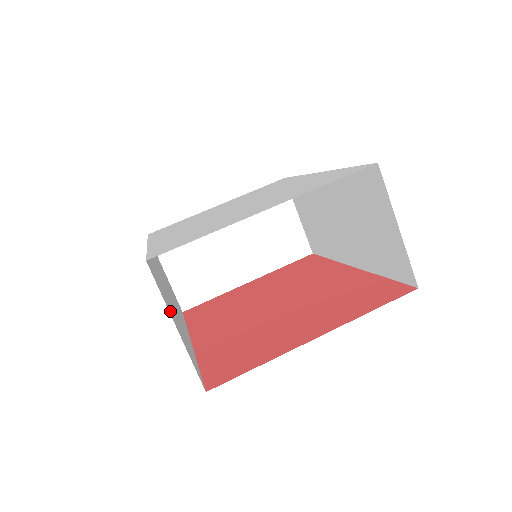
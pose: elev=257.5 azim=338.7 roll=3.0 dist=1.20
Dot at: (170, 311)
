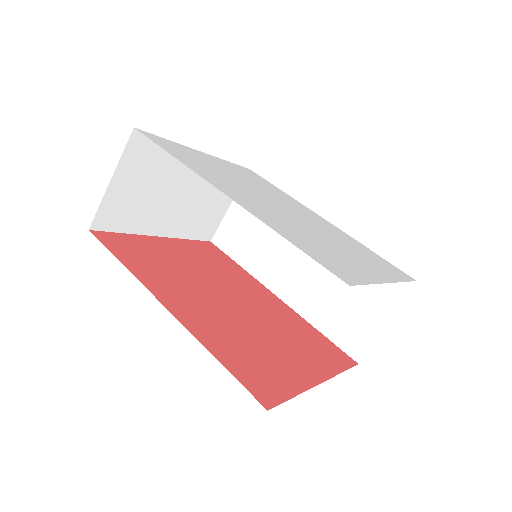
Dot at: occluded
